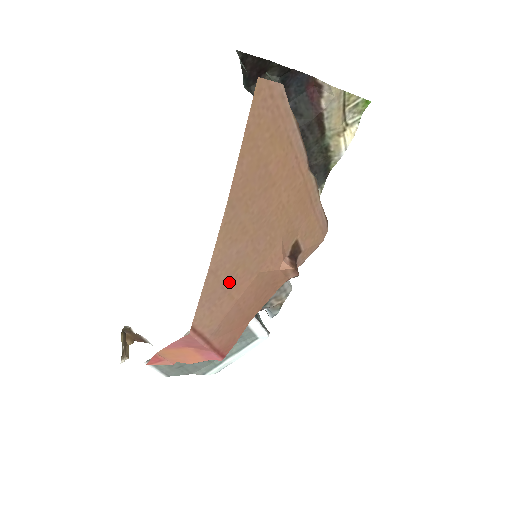
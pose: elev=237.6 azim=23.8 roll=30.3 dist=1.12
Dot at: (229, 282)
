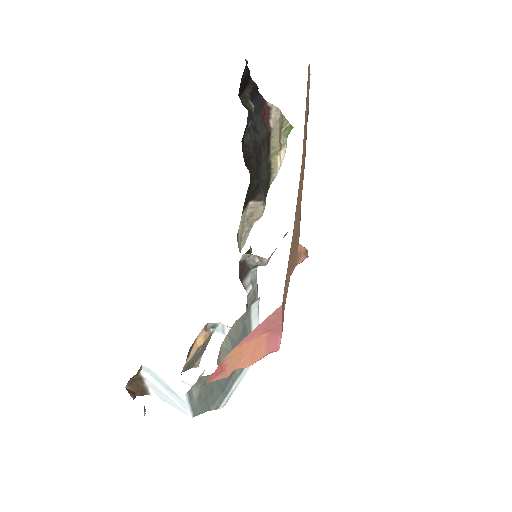
Dot at: (292, 252)
